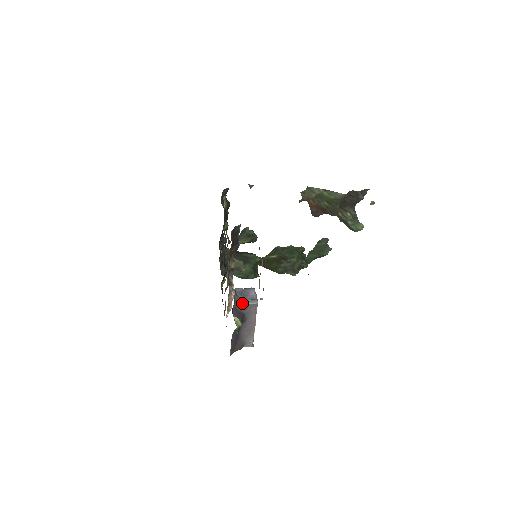
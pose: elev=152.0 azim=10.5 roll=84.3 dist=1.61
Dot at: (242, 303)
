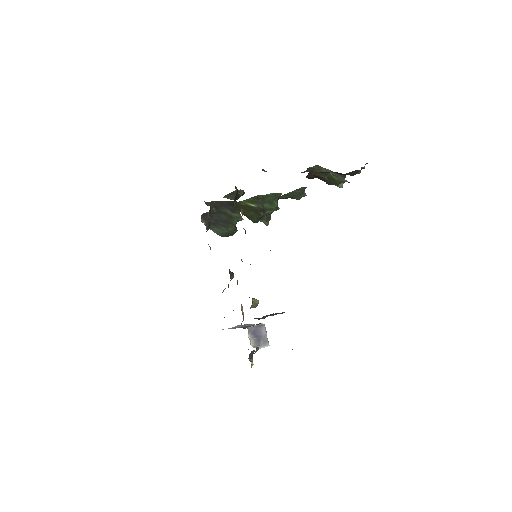
Dot at: occluded
